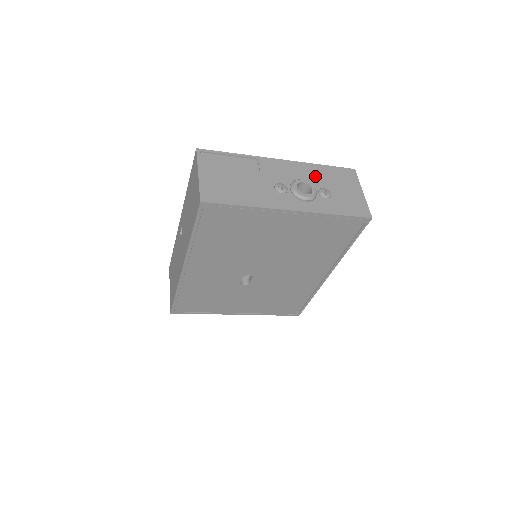
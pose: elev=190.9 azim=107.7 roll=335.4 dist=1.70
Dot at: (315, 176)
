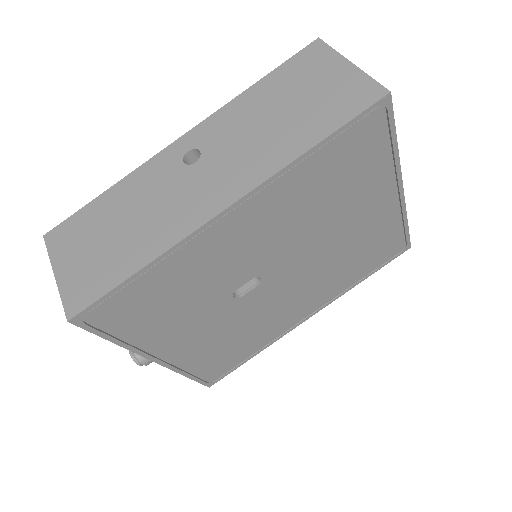
Dot at: occluded
